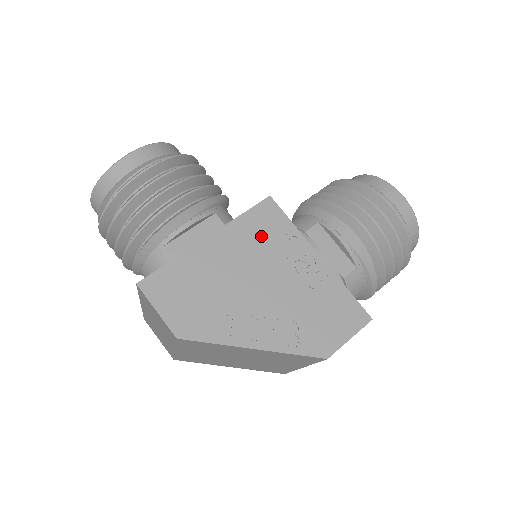
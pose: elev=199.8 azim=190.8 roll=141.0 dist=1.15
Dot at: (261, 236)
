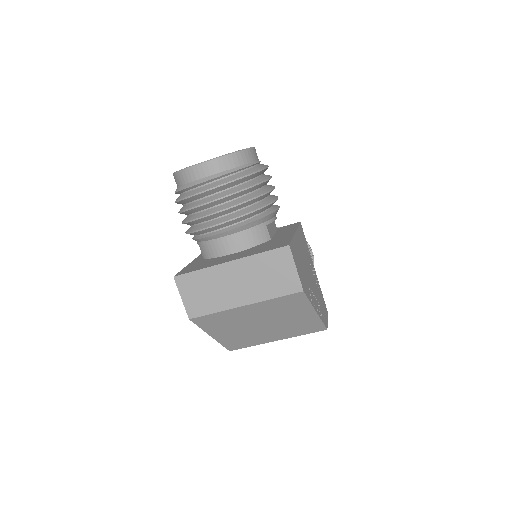
Dot at: (304, 244)
